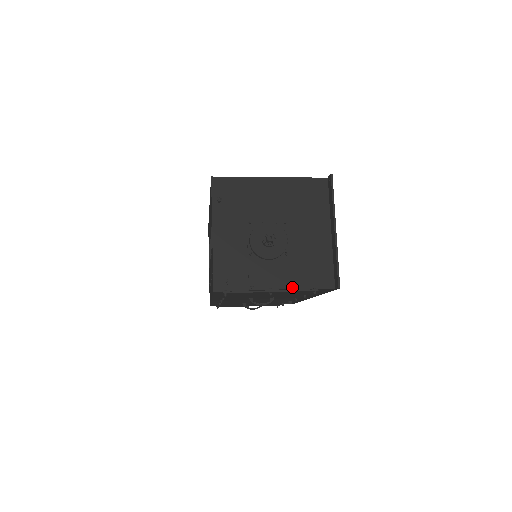
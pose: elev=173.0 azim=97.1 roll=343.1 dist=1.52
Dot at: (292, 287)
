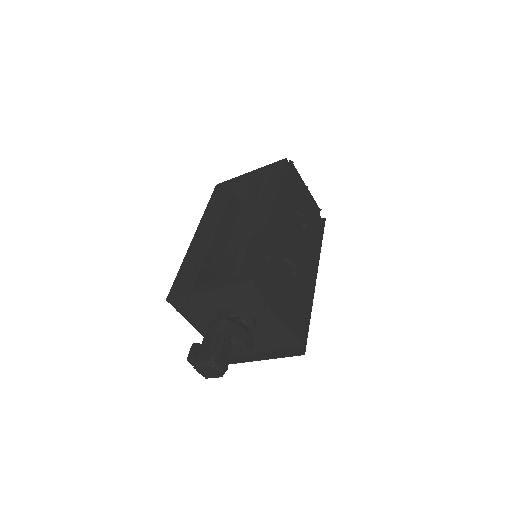
Dot at: occluded
